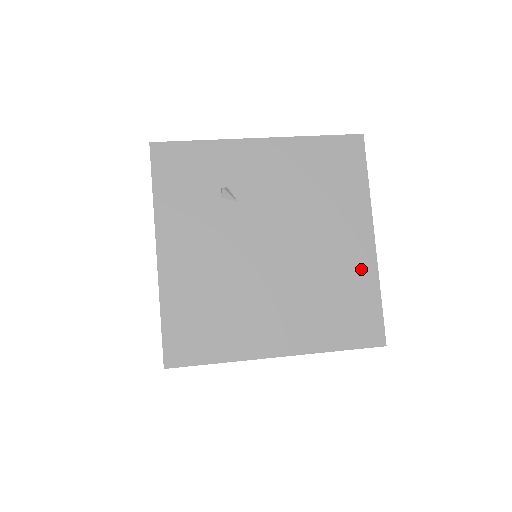
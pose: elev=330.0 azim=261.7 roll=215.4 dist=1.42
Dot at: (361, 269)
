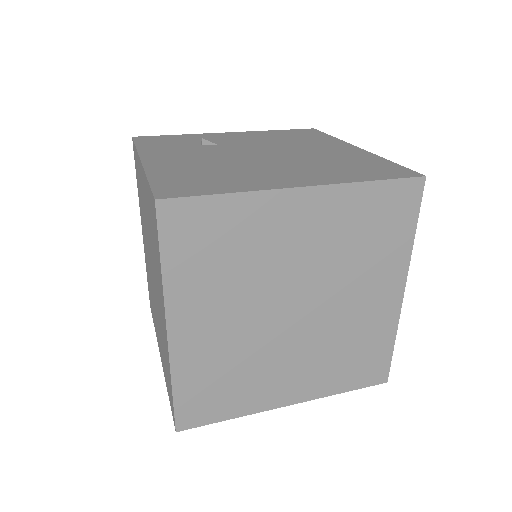
Dot at: (358, 155)
